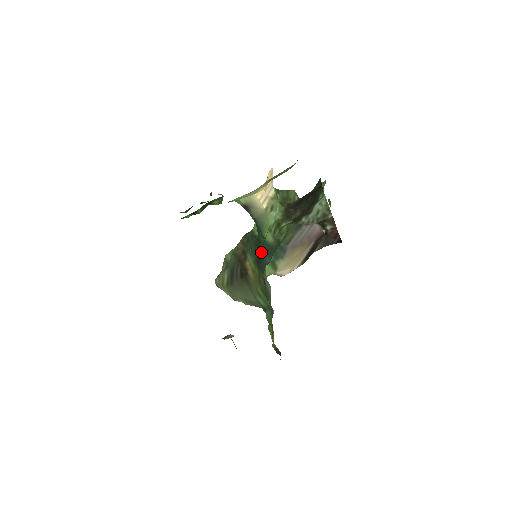
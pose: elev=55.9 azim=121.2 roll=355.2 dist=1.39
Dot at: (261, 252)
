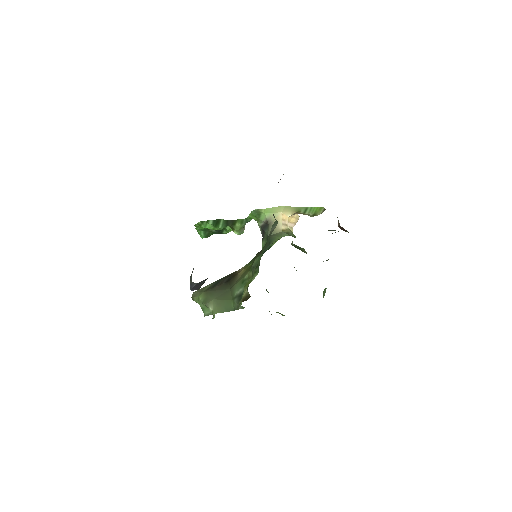
Dot at: occluded
